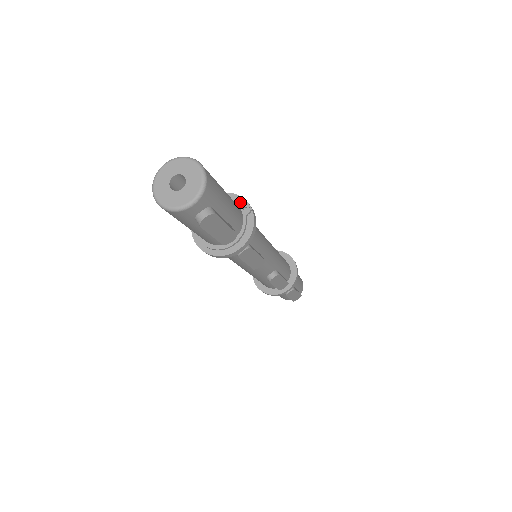
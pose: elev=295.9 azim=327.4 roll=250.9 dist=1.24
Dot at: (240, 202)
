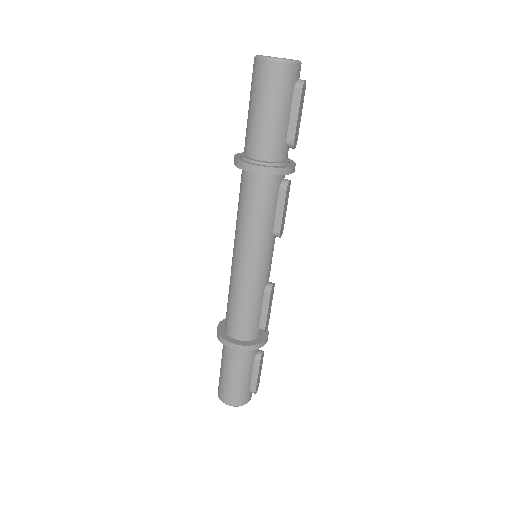
Dot at: occluded
